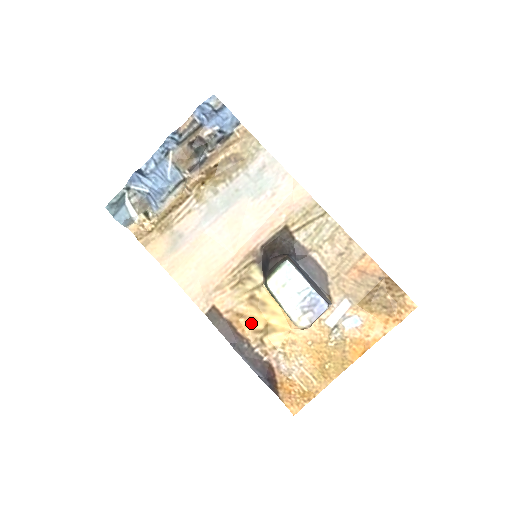
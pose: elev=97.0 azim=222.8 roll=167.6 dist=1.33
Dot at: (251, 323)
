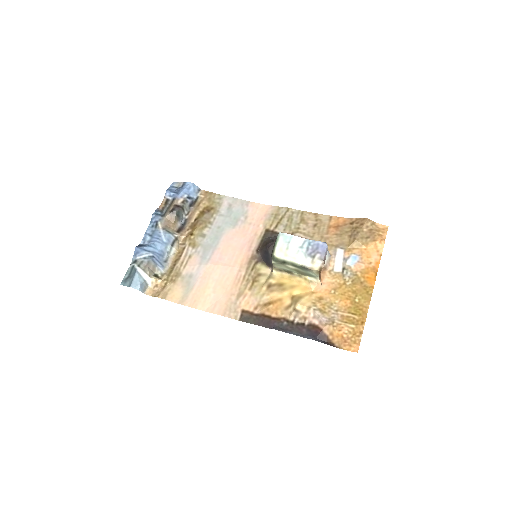
Dot at: (279, 304)
